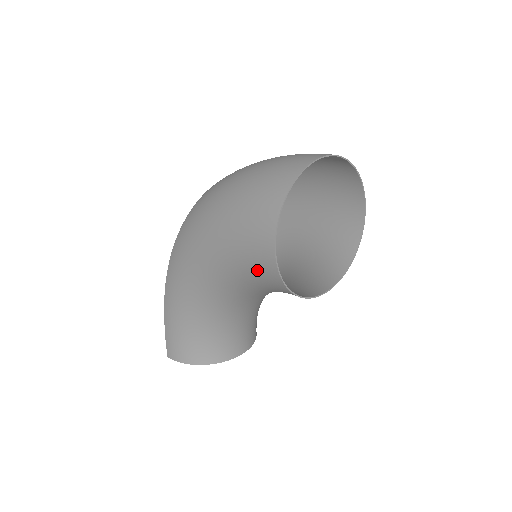
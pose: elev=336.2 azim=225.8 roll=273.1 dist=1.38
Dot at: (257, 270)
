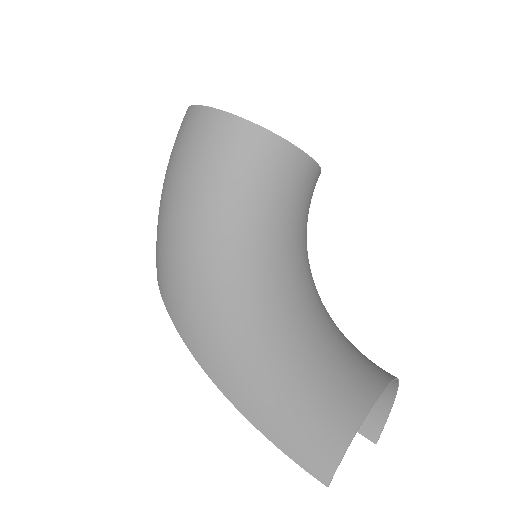
Dot at: (233, 154)
